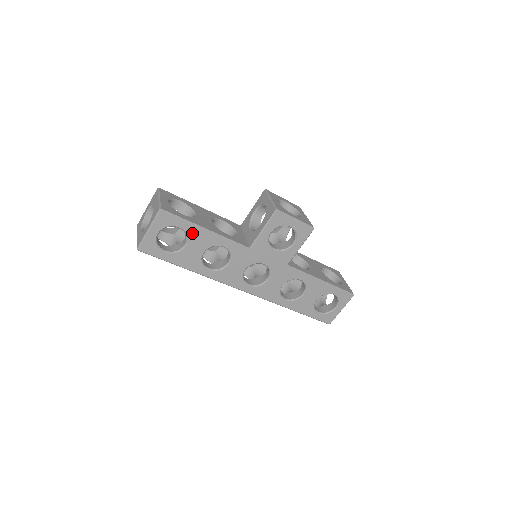
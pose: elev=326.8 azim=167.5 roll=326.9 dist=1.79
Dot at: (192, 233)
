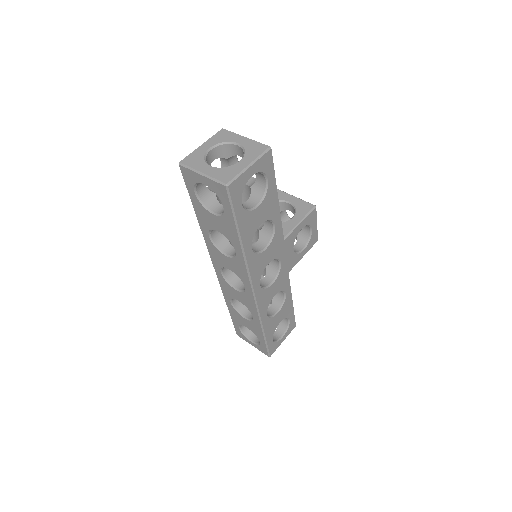
Dot at: (270, 194)
